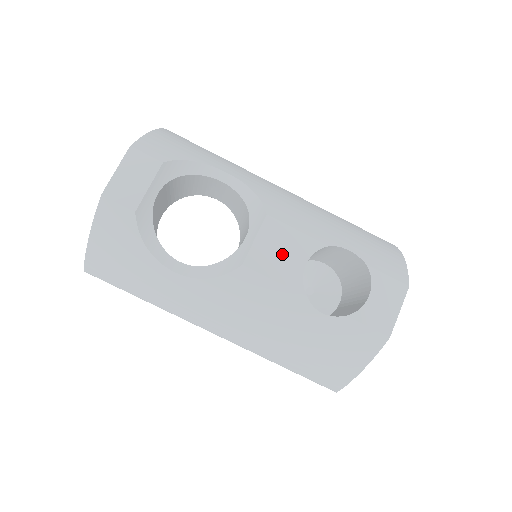
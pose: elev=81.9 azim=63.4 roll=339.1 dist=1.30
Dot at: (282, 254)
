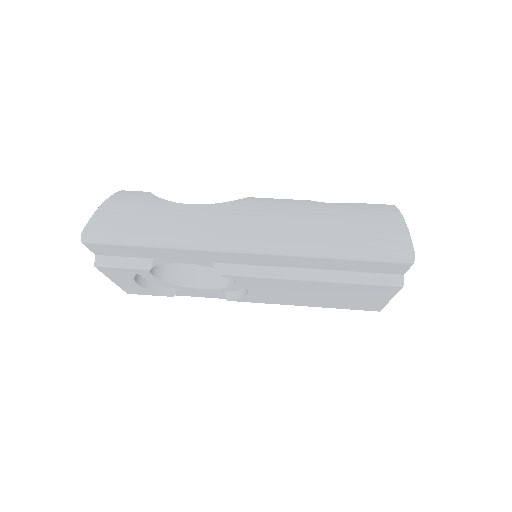
Dot at: occluded
